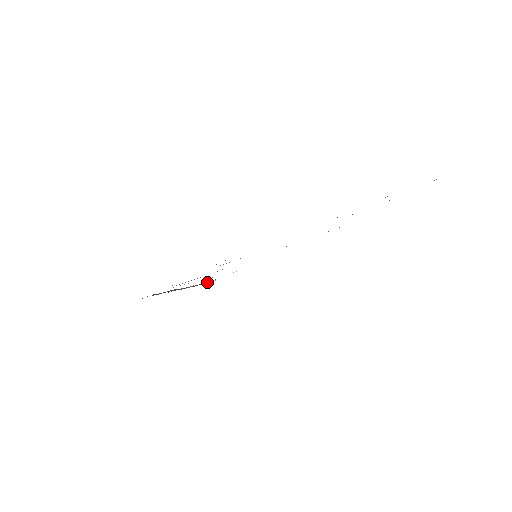
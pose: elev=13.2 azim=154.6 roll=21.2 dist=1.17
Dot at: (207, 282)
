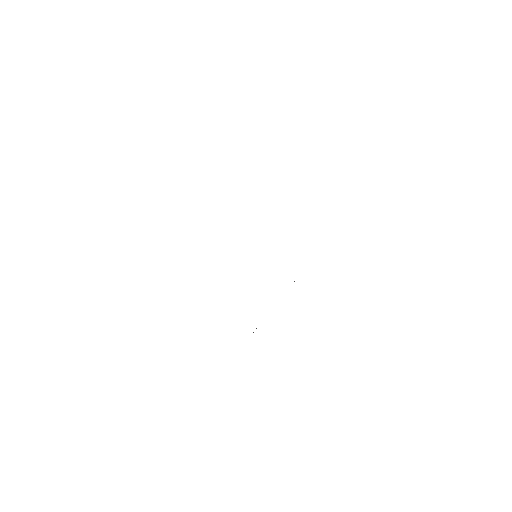
Dot at: occluded
